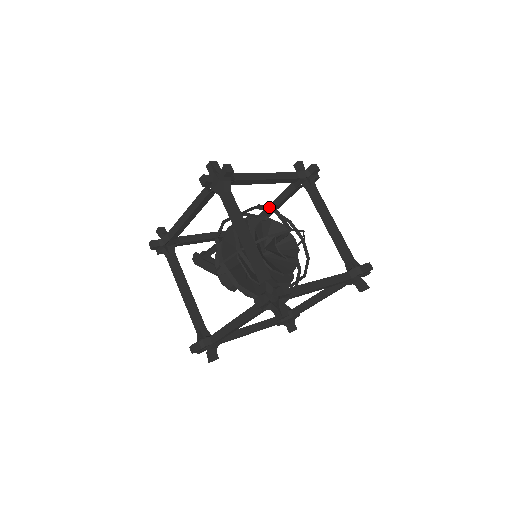
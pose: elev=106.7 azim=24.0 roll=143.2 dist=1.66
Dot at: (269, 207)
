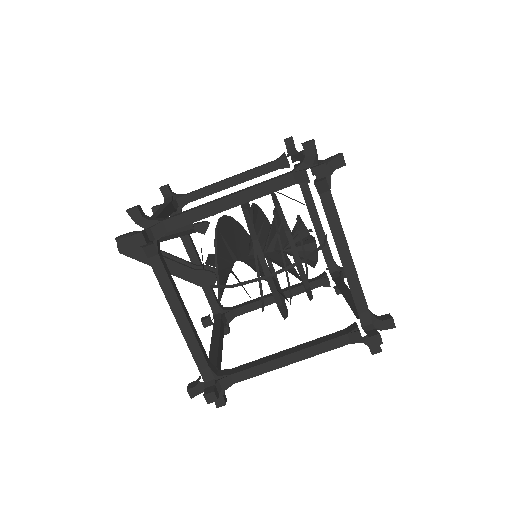
Dot at: (228, 181)
